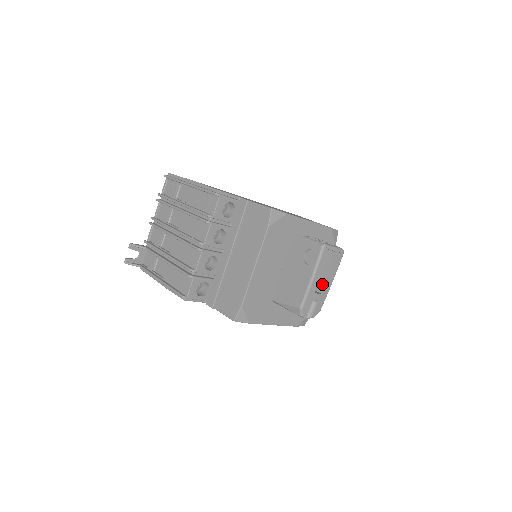
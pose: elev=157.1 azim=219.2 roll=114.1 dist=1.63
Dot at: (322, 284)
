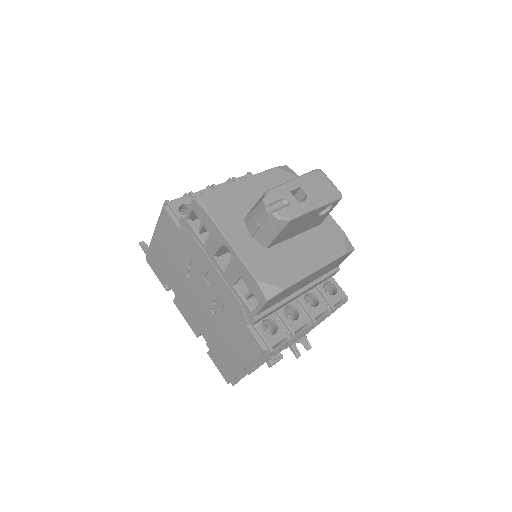
Dot at: (304, 202)
